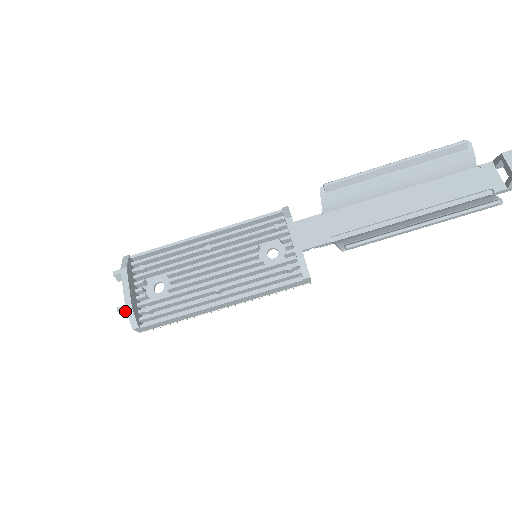
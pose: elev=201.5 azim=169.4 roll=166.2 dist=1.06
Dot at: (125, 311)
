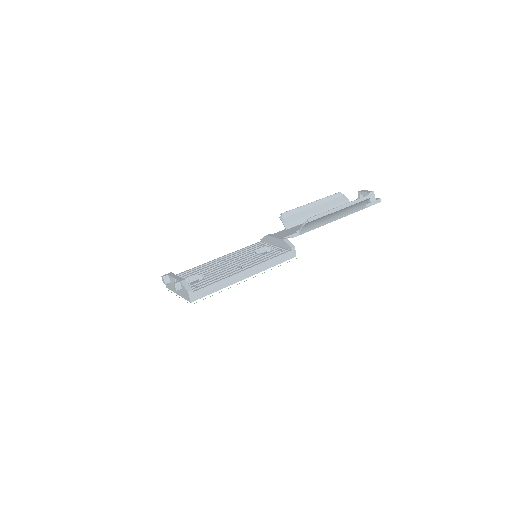
Dot at: (179, 285)
